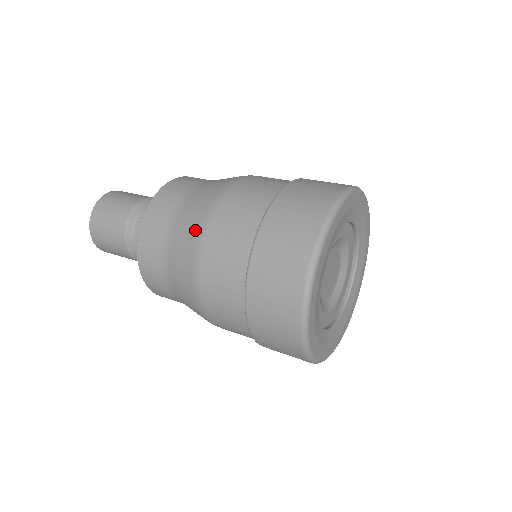
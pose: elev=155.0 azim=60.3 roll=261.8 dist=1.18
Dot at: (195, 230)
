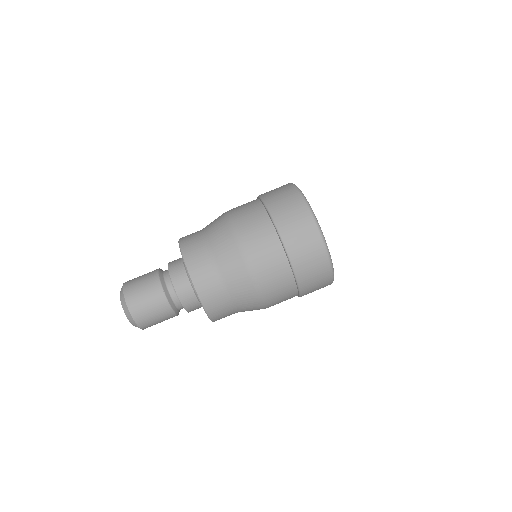
Dot at: occluded
